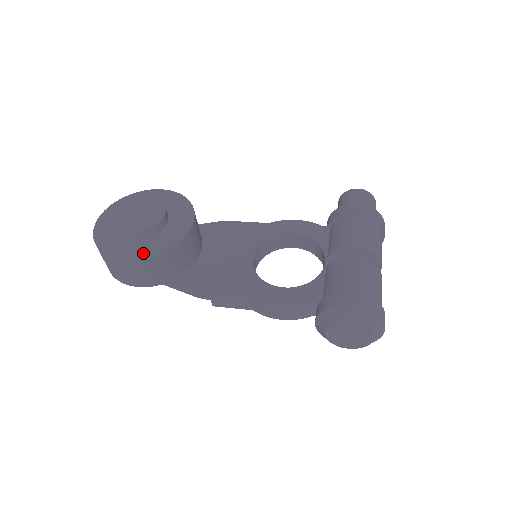
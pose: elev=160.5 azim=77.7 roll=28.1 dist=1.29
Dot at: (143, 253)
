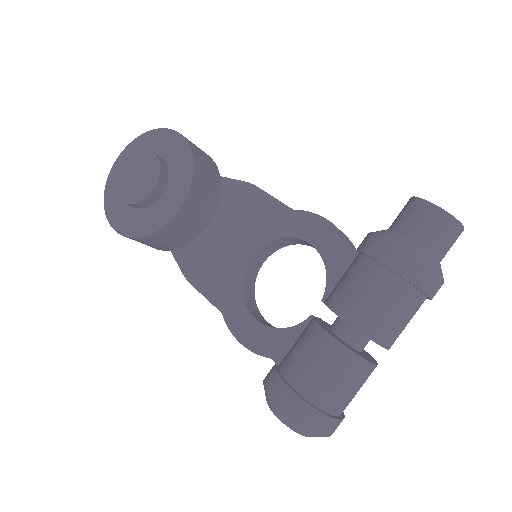
Dot at: (129, 230)
